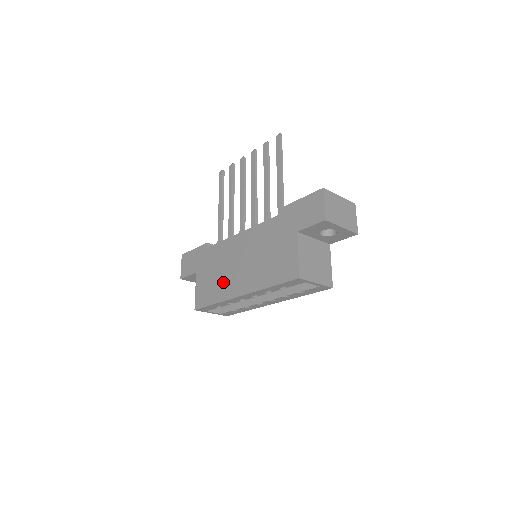
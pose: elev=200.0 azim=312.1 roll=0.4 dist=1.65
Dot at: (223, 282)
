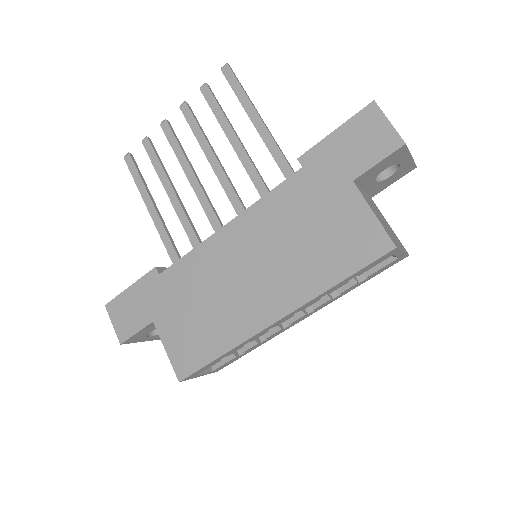
Dot at: (225, 314)
